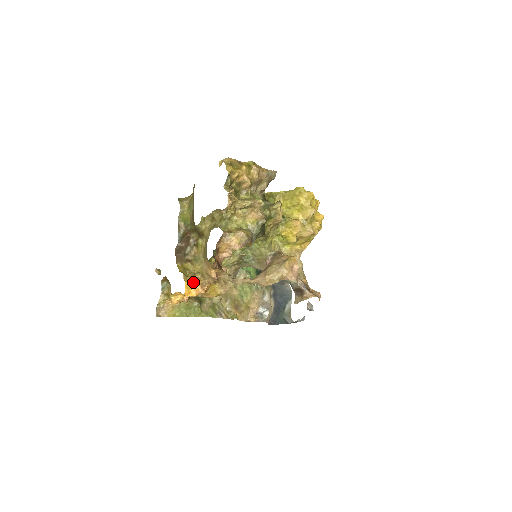
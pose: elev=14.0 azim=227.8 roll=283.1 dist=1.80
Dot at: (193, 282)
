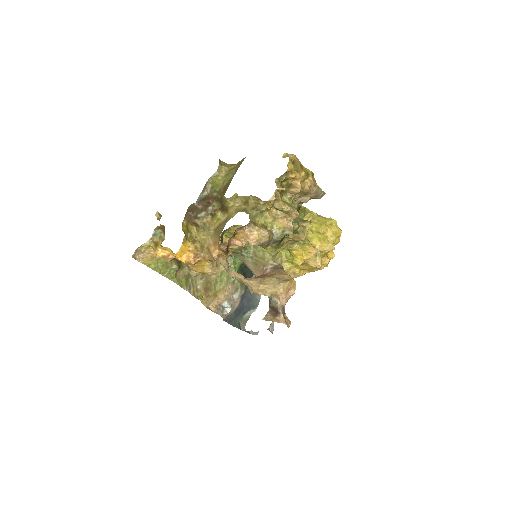
Dot at: (189, 248)
